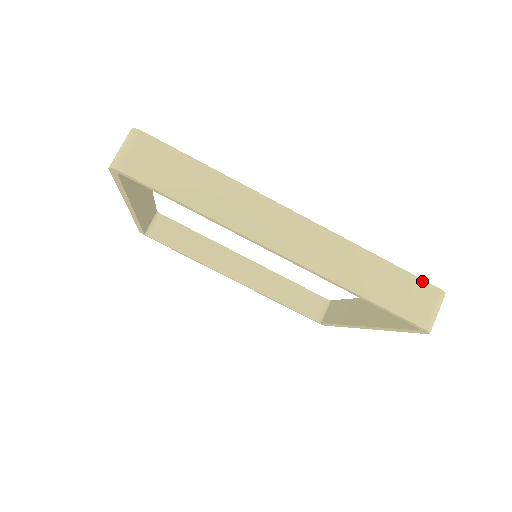
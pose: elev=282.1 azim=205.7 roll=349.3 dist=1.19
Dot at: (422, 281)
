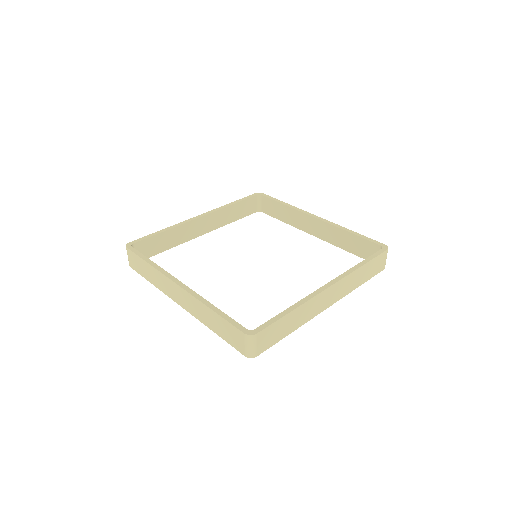
Dot at: (381, 255)
